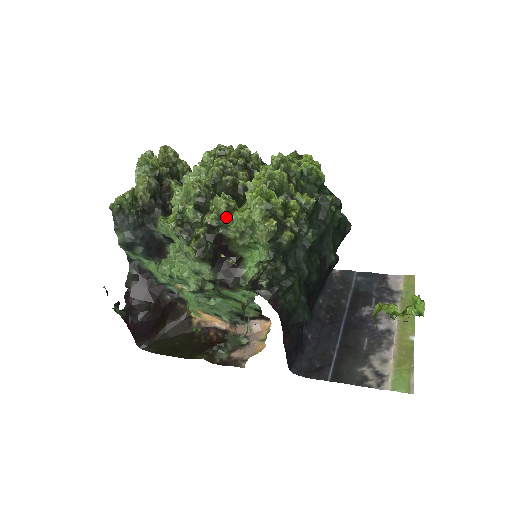
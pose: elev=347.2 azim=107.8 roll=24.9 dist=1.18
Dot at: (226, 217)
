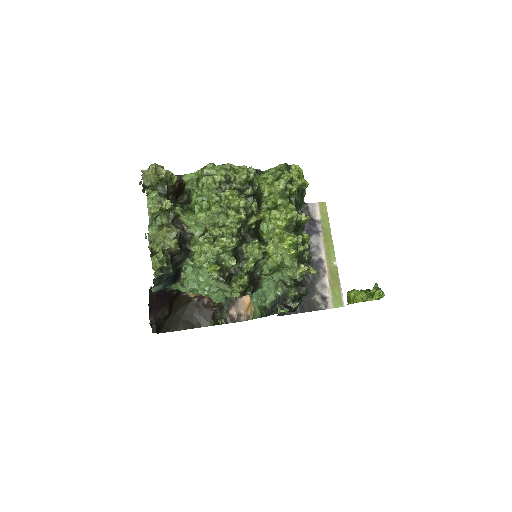
Dot at: (260, 261)
